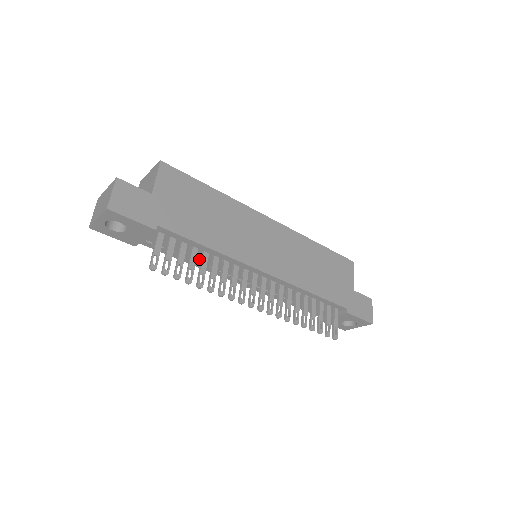
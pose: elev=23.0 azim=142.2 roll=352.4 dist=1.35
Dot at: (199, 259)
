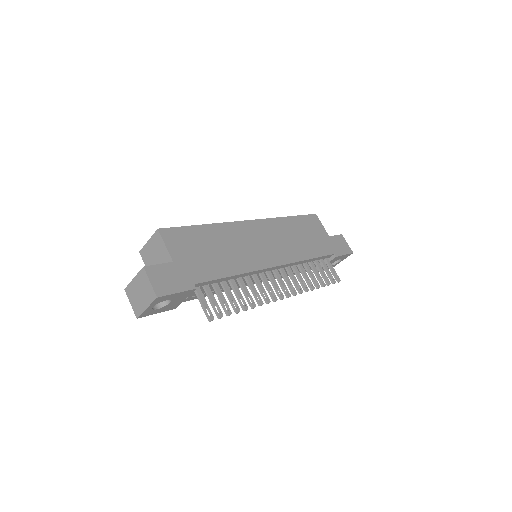
Dot at: occluded
